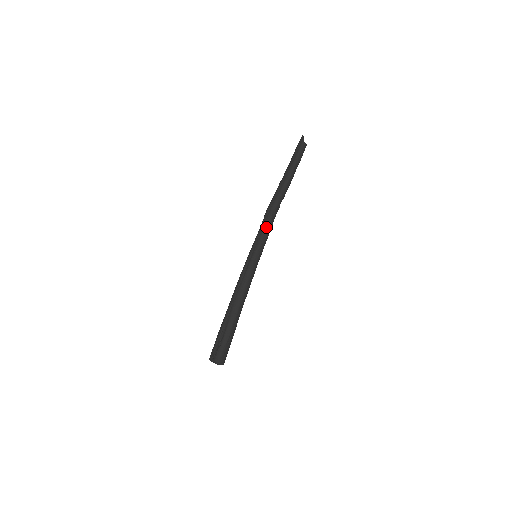
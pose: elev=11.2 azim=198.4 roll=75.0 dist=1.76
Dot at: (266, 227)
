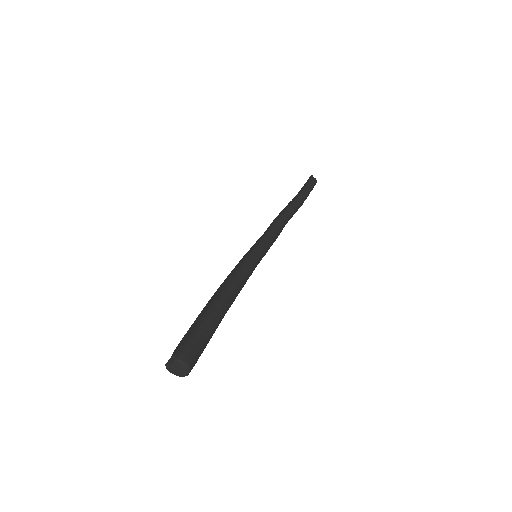
Dot at: (270, 230)
